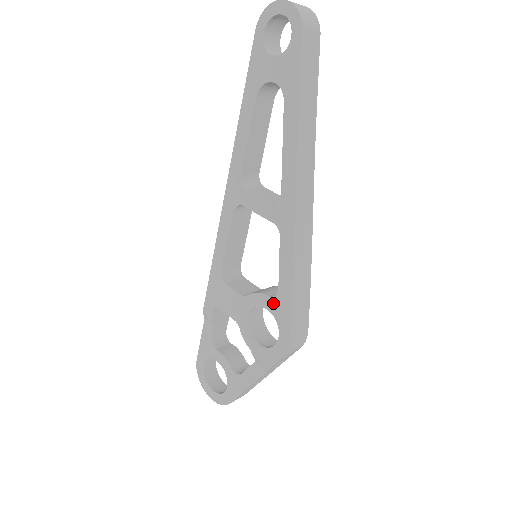
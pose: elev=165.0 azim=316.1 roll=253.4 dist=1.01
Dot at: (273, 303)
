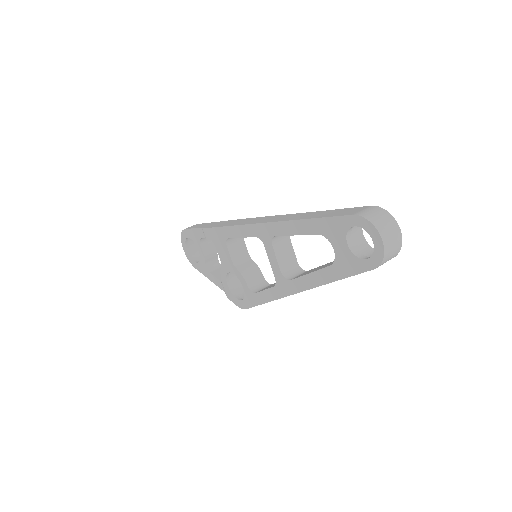
Dot at: (248, 291)
